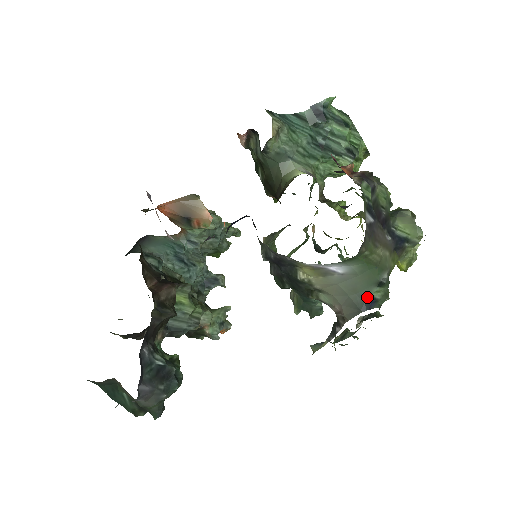
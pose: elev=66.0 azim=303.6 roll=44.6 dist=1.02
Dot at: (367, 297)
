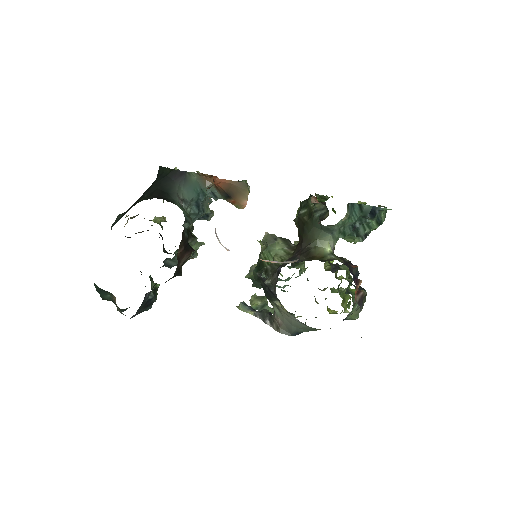
Dot at: (301, 331)
